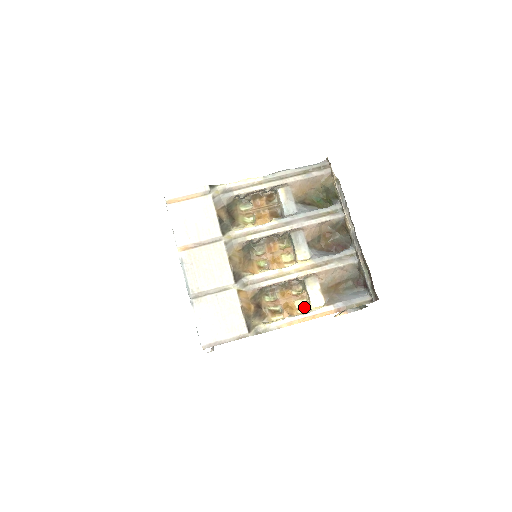
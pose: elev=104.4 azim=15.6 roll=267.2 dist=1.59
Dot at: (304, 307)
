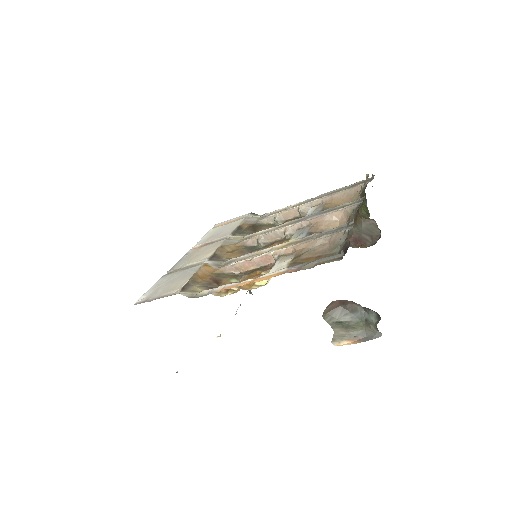
Dot at: (264, 284)
